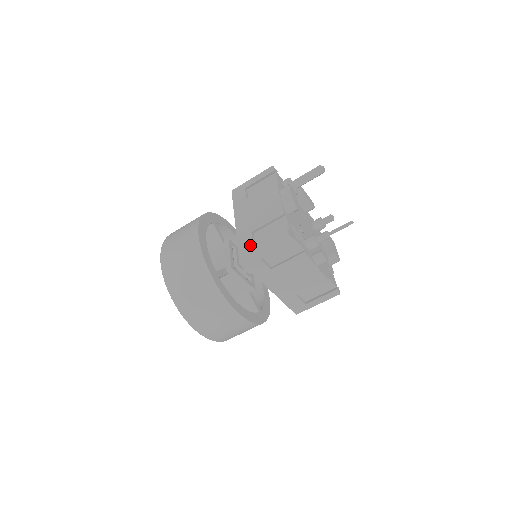
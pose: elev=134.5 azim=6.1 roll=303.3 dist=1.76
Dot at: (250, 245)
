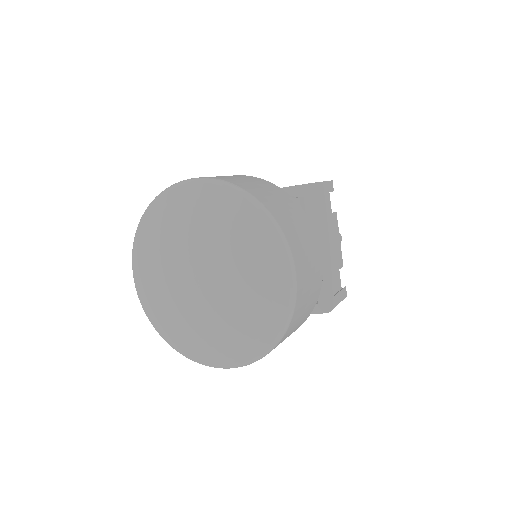
Dot at: occluded
